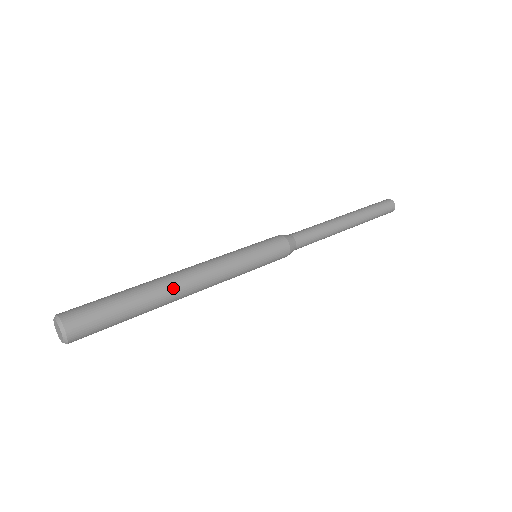
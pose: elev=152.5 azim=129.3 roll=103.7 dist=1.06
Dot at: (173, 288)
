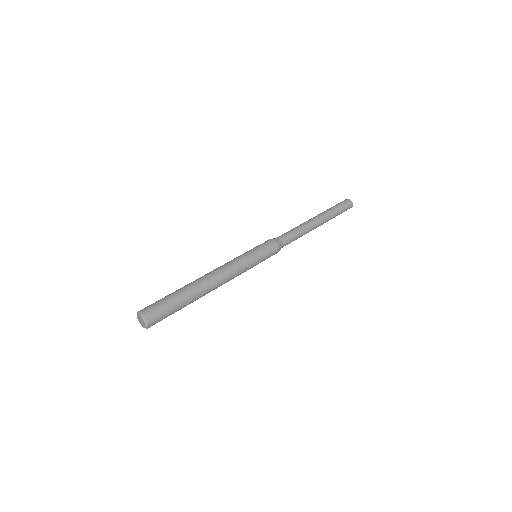
Dot at: (207, 293)
